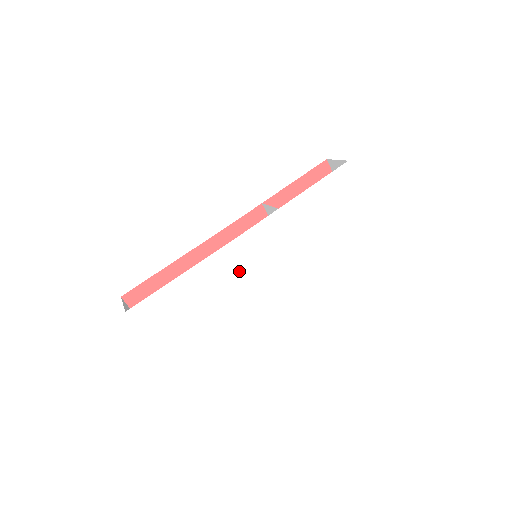
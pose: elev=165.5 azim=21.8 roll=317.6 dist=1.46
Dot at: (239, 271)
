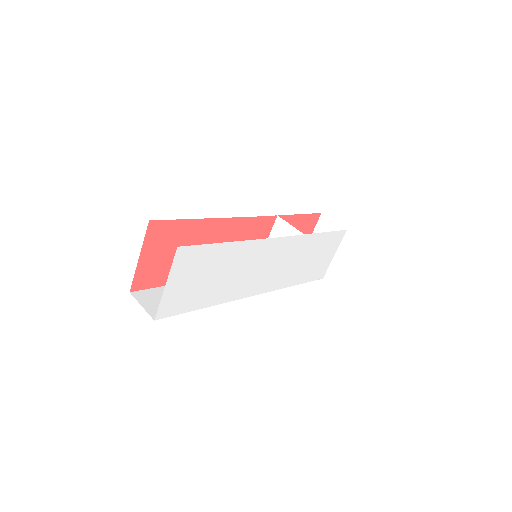
Dot at: (254, 264)
